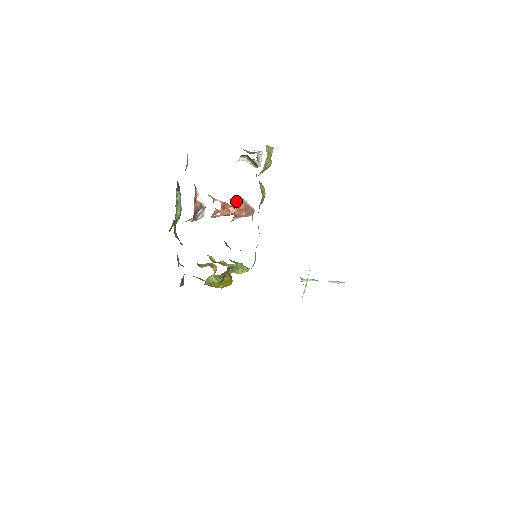
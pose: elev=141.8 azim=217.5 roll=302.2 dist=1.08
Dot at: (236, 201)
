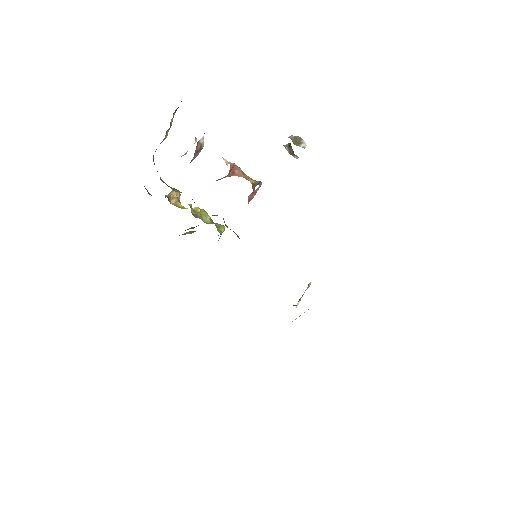
Dot at: occluded
